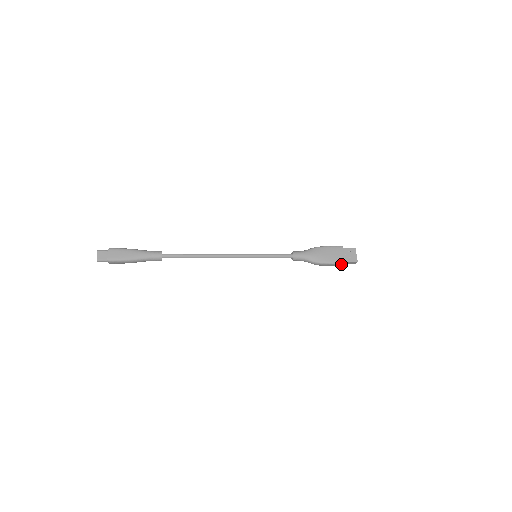
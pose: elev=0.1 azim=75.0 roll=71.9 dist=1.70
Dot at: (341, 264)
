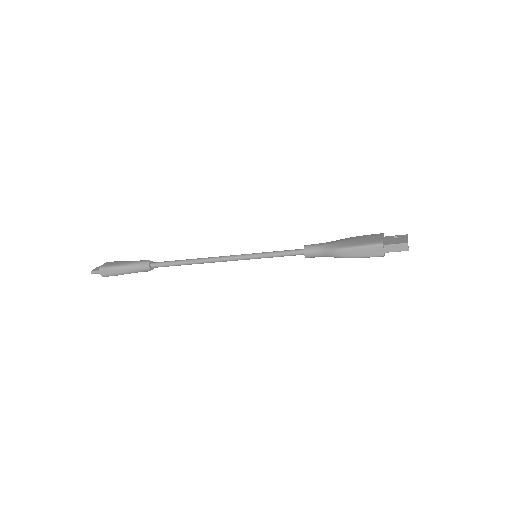
Dot at: (377, 247)
